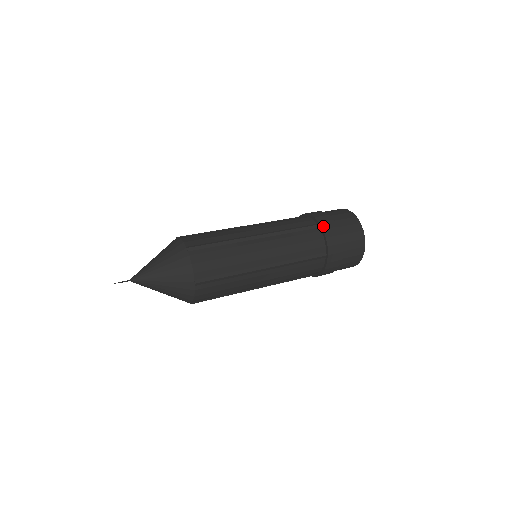
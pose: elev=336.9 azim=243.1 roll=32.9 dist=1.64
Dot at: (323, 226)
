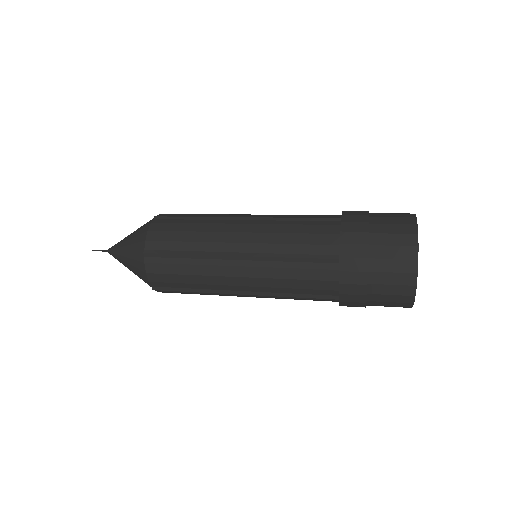
Dot at: (342, 265)
